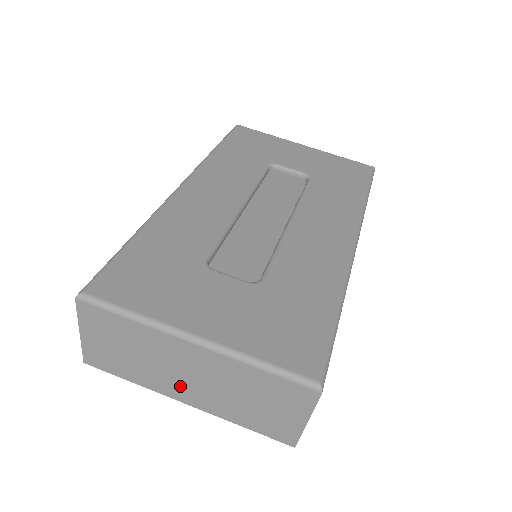
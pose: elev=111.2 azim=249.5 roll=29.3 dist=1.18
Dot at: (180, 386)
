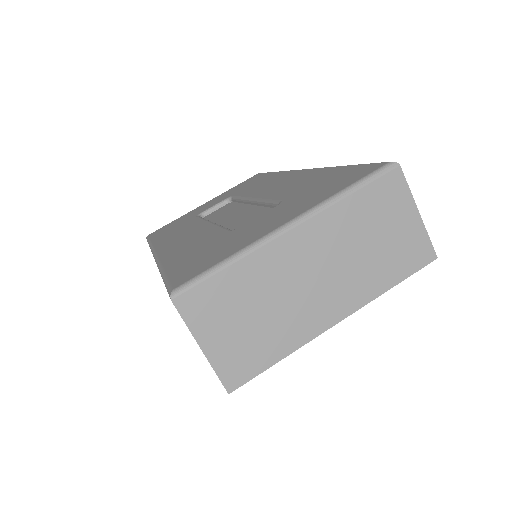
Dot at: (318, 303)
